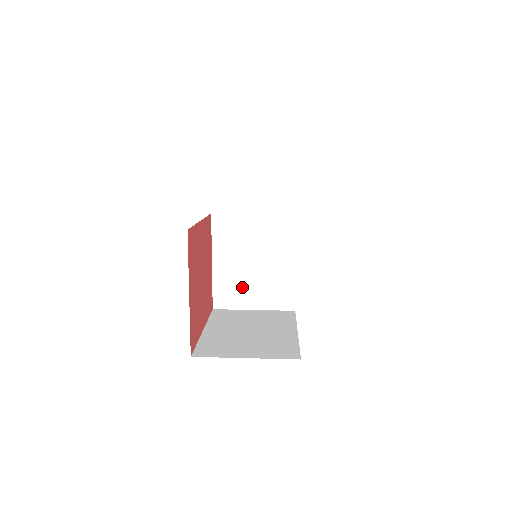
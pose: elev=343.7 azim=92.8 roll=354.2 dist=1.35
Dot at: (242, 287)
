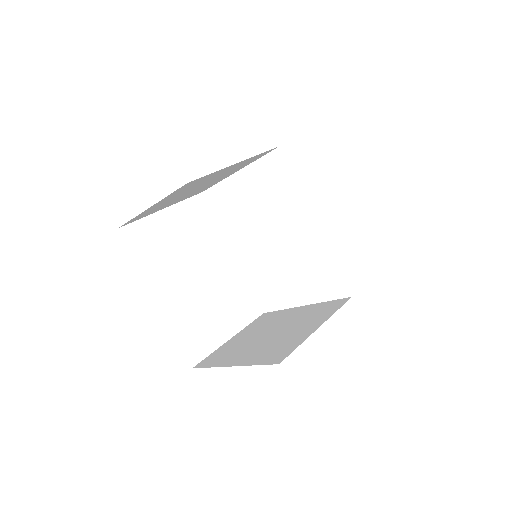
Dot at: occluded
